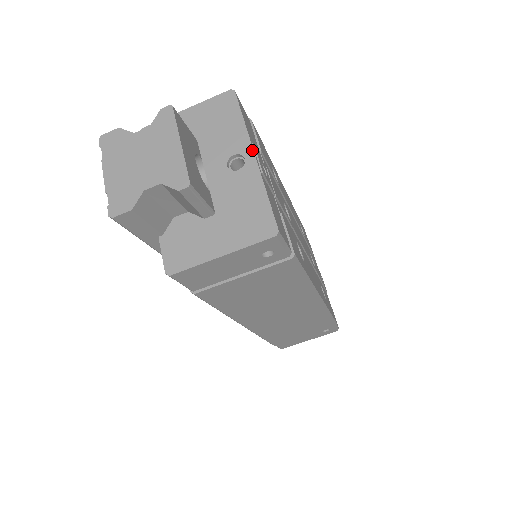
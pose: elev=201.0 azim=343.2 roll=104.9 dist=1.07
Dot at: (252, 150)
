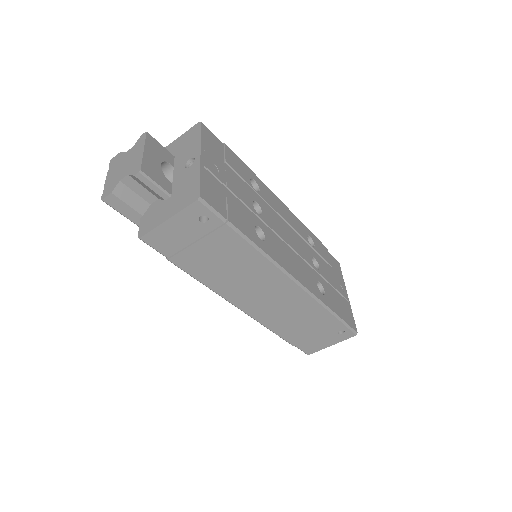
Dot at: (200, 153)
